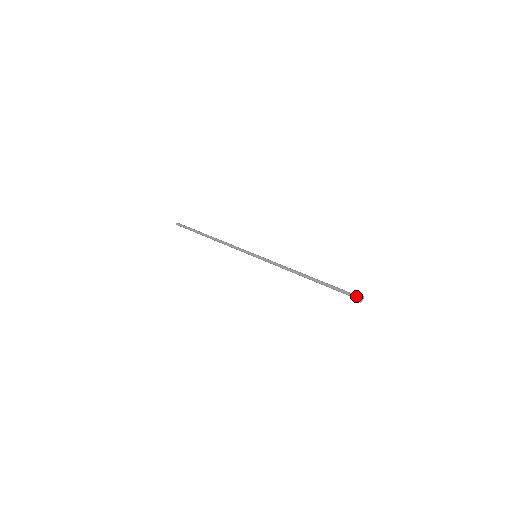
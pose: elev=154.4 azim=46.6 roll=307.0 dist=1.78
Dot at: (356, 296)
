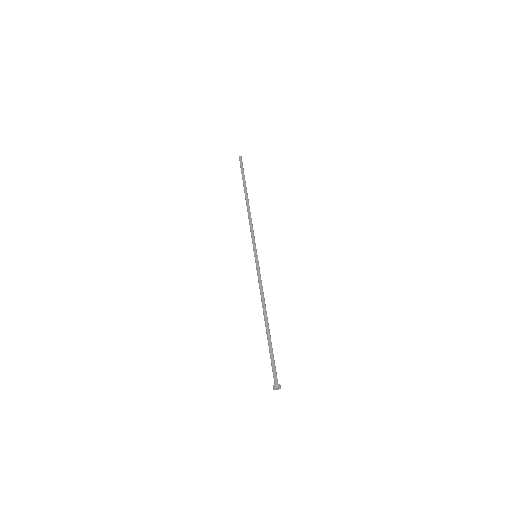
Dot at: (277, 381)
